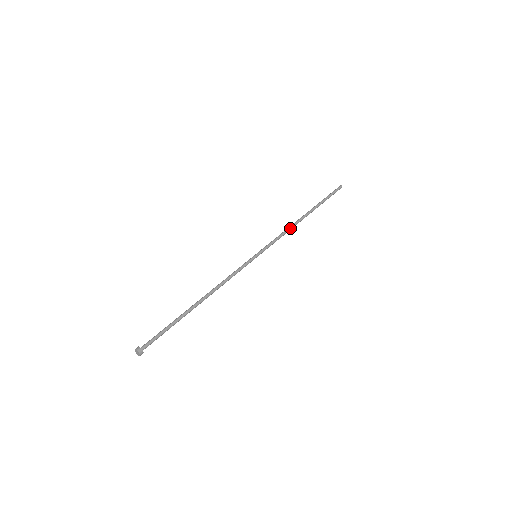
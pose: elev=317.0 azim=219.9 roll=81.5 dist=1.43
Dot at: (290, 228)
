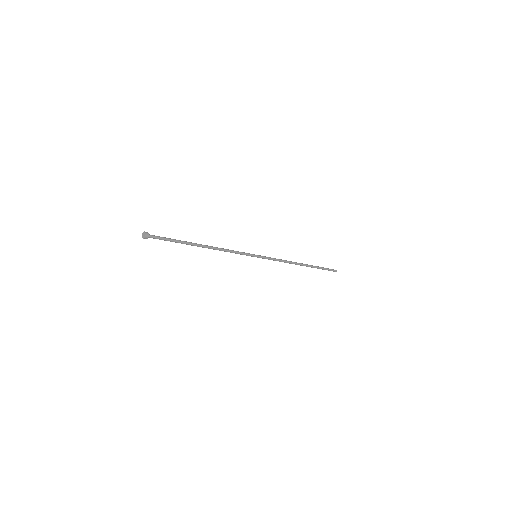
Dot at: (288, 261)
